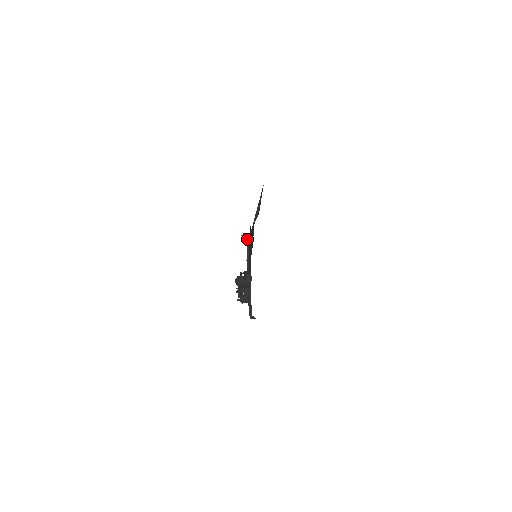
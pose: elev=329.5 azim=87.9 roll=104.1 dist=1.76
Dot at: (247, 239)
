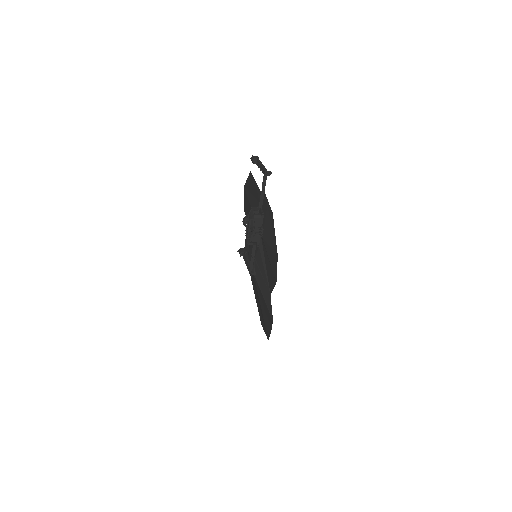
Dot at: (243, 251)
